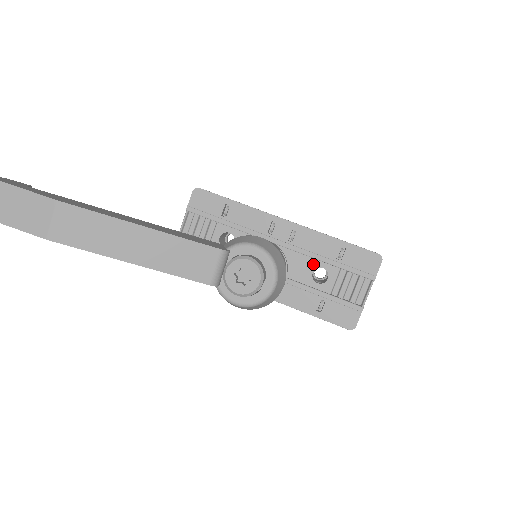
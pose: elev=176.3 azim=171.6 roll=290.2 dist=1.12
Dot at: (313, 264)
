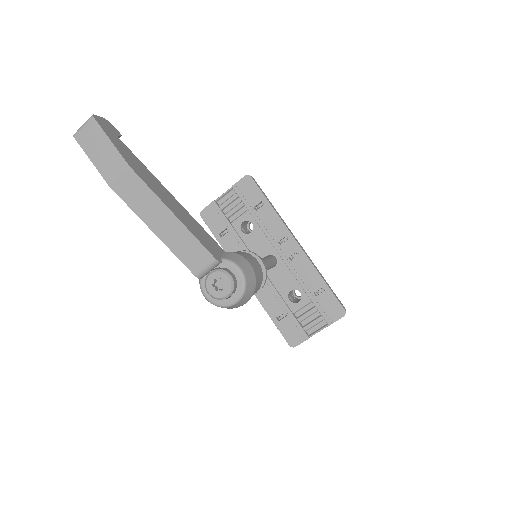
Dot at: (295, 285)
